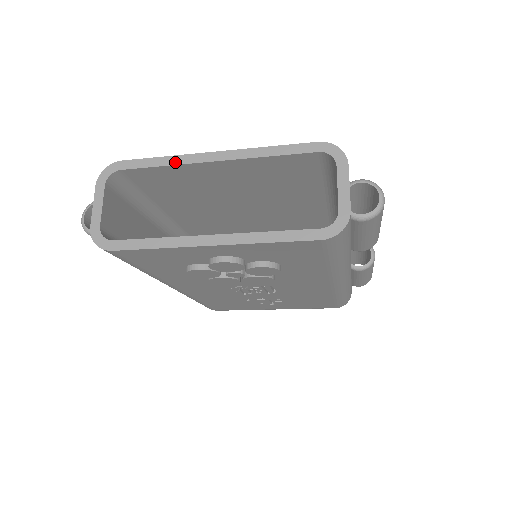
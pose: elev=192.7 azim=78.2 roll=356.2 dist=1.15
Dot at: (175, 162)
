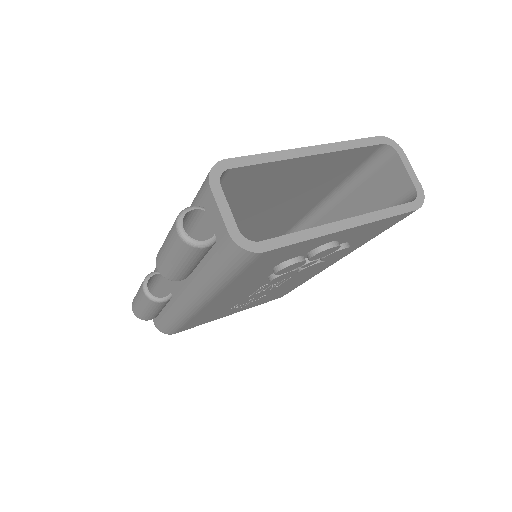
Dot at: (280, 157)
